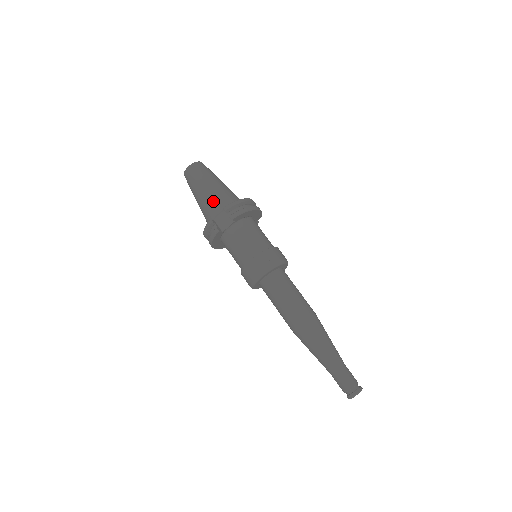
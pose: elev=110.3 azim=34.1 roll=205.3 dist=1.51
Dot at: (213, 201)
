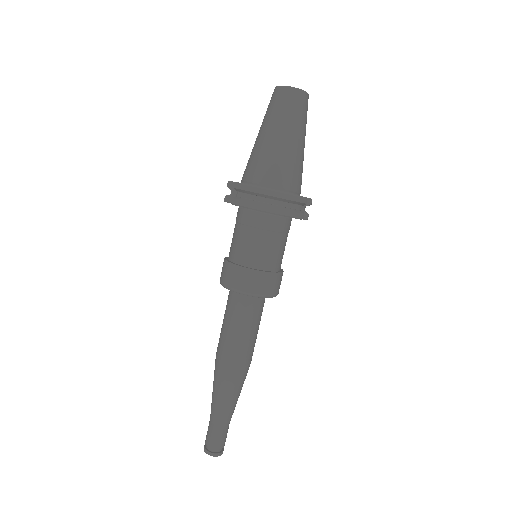
Dot at: (251, 160)
